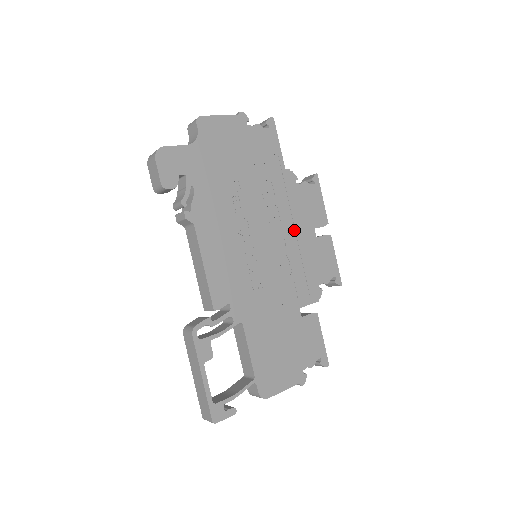
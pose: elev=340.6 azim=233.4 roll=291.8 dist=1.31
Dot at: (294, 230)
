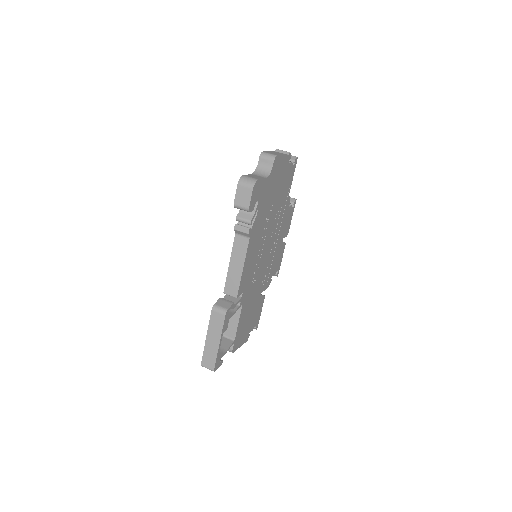
Dot at: (277, 240)
